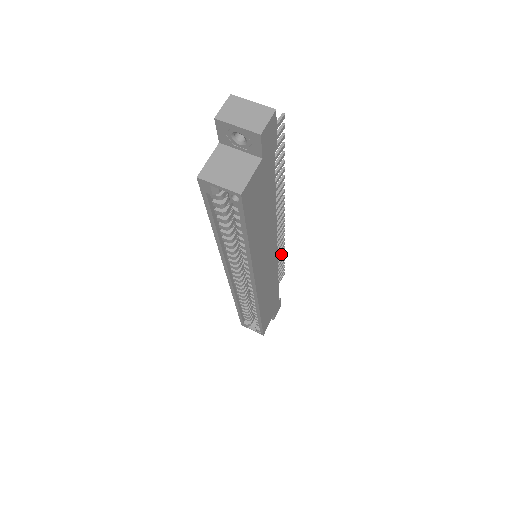
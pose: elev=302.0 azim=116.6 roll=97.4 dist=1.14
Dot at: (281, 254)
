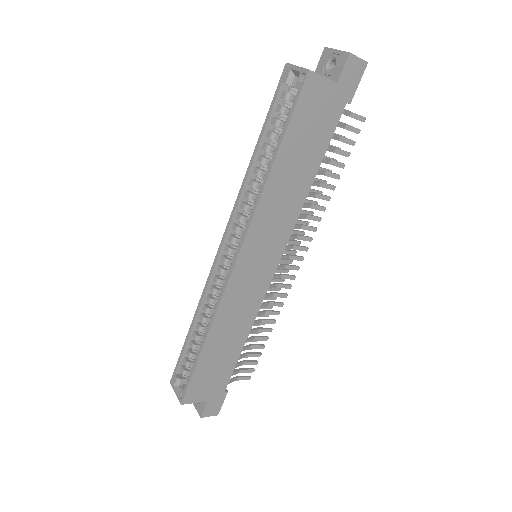
Dot at: occluded
